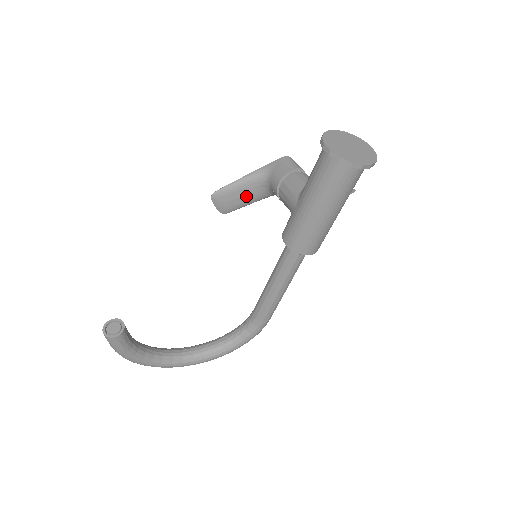
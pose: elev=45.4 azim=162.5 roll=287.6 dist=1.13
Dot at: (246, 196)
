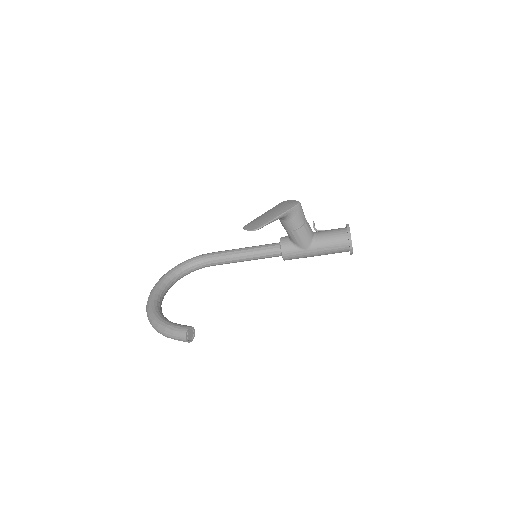
Dot at: occluded
